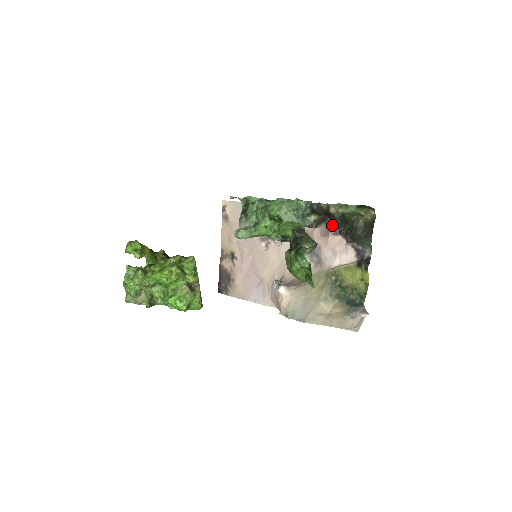
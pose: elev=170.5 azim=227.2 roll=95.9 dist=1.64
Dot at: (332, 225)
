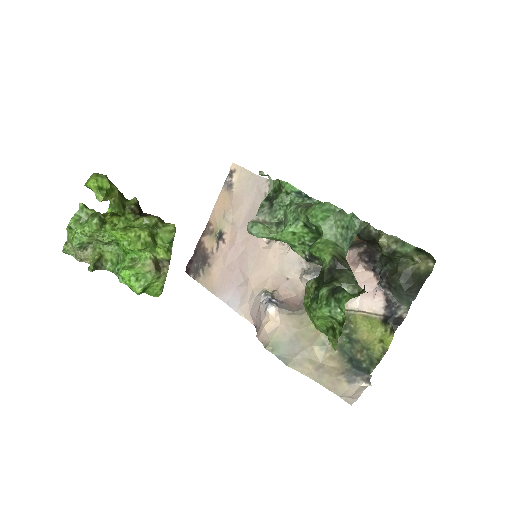
Dot at: (367, 255)
